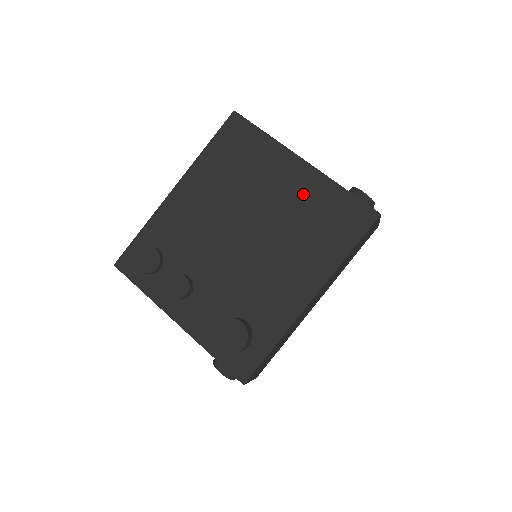
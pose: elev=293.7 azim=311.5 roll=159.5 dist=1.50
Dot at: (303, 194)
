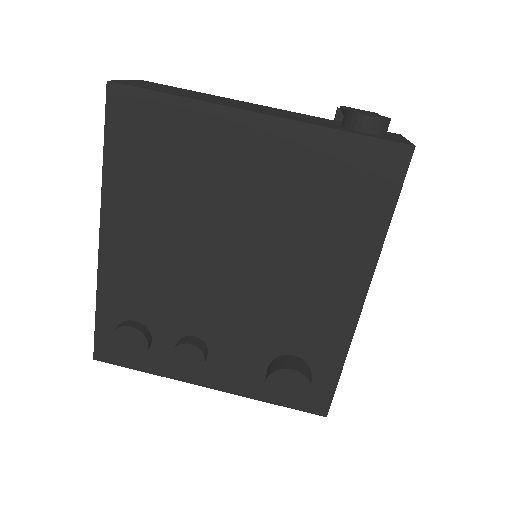
Dot at: (285, 167)
